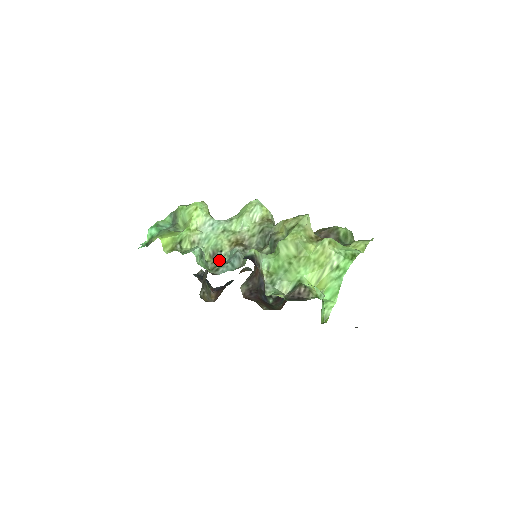
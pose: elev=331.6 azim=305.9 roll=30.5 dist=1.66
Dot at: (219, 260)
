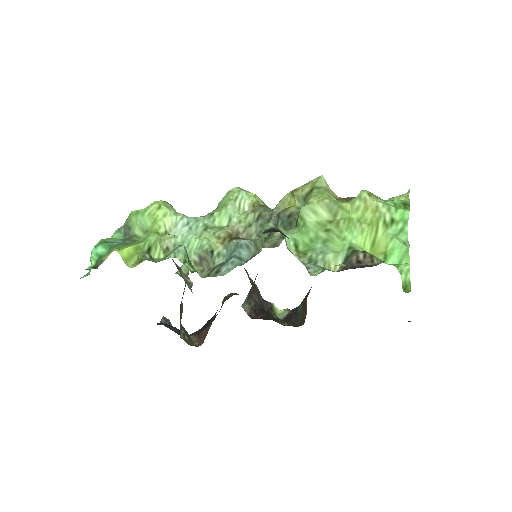
Dot at: (212, 264)
